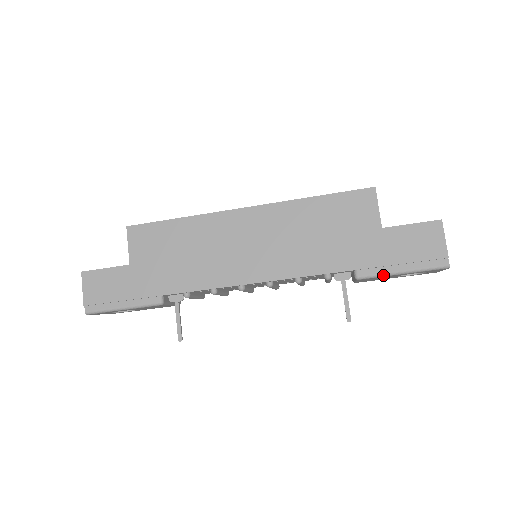
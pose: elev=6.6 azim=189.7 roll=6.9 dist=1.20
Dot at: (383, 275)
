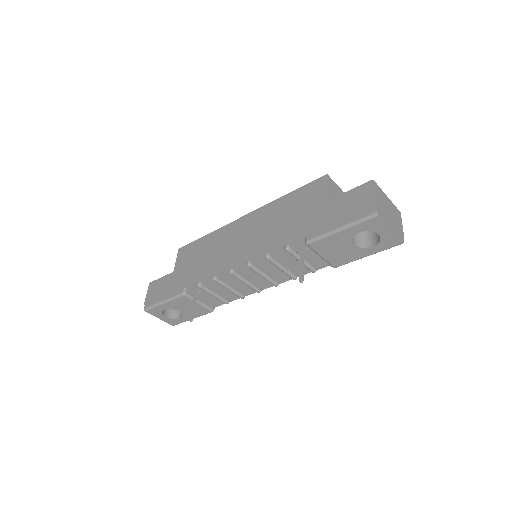
Dot at: (325, 235)
